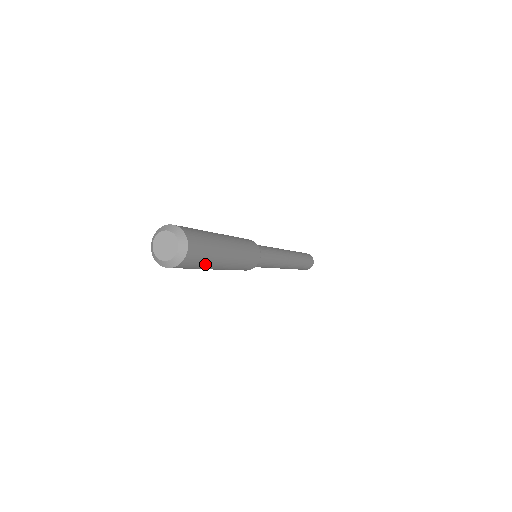
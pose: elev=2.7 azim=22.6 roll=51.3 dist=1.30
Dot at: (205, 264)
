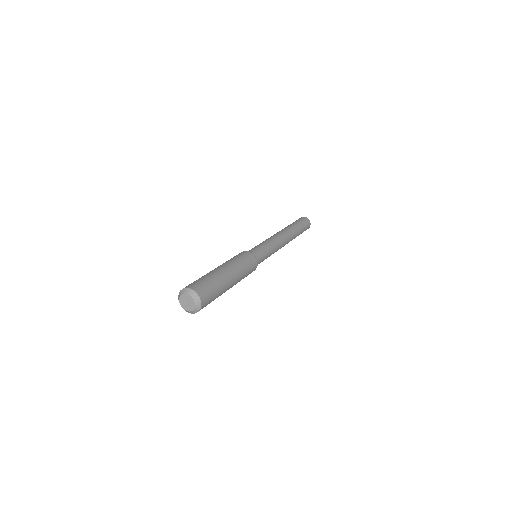
Dot at: occluded
